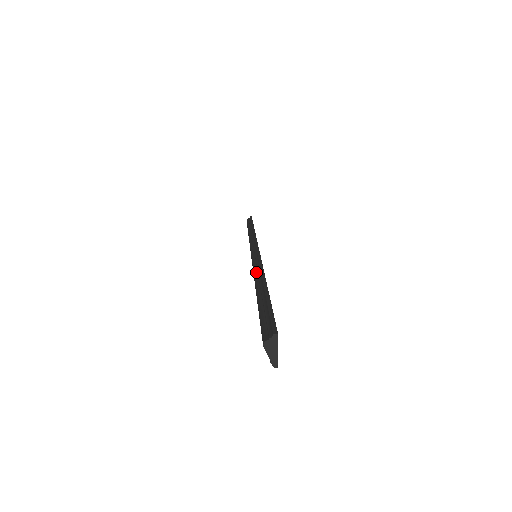
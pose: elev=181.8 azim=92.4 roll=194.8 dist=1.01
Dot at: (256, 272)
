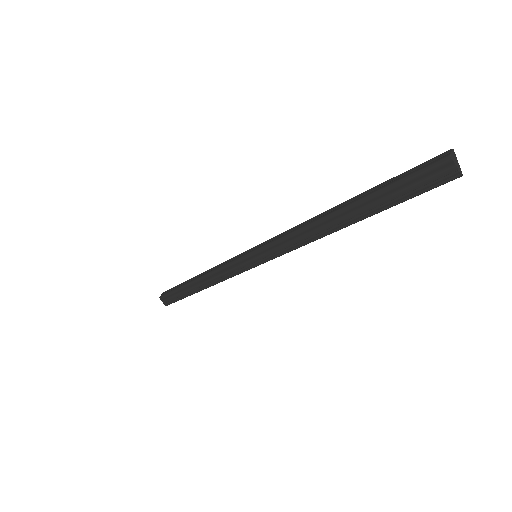
Dot at: (309, 222)
